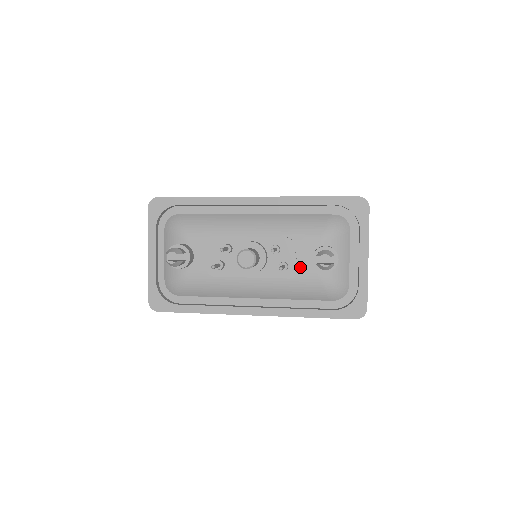
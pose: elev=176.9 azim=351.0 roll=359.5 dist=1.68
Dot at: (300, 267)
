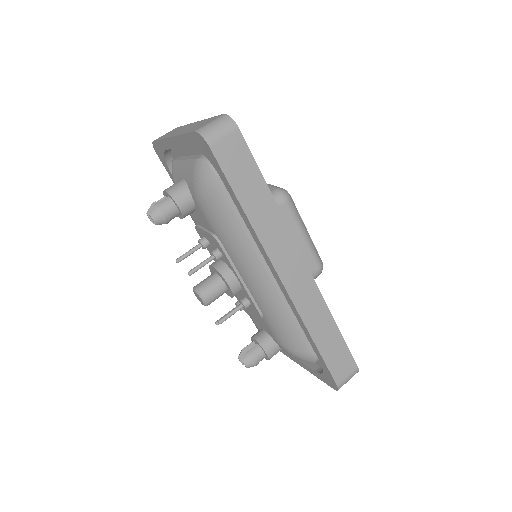
Dot at: occluded
